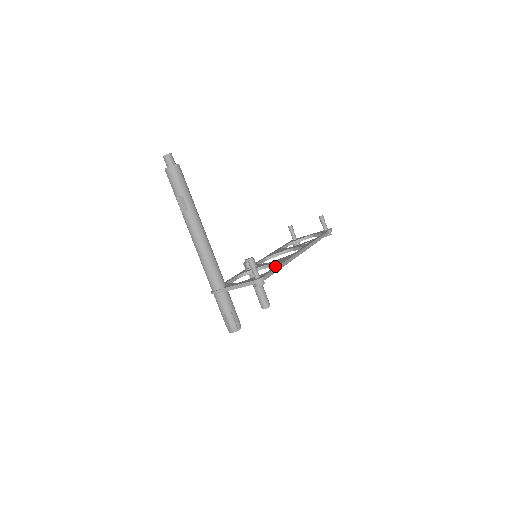
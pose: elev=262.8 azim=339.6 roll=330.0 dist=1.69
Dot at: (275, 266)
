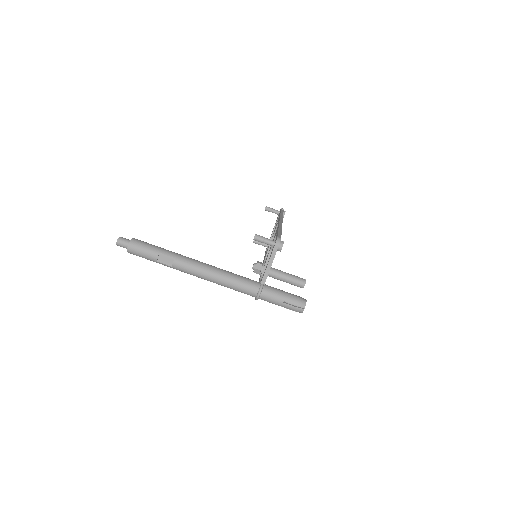
Dot at: occluded
